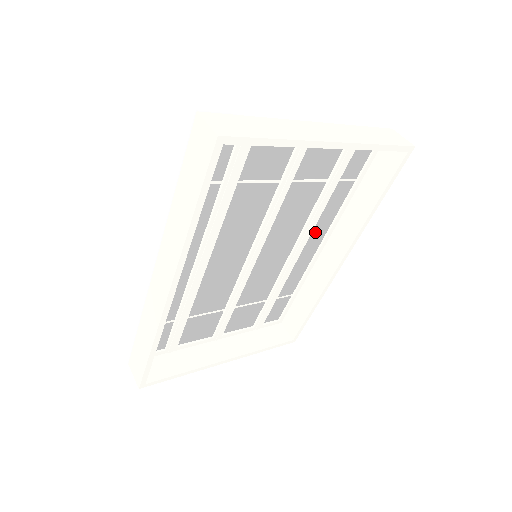
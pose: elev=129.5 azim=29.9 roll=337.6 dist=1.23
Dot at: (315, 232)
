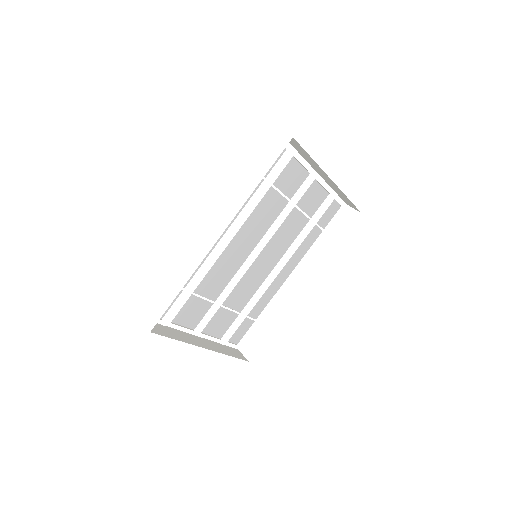
Dot at: (290, 262)
